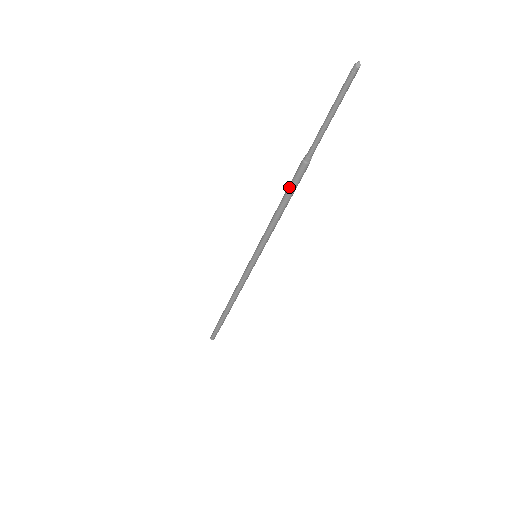
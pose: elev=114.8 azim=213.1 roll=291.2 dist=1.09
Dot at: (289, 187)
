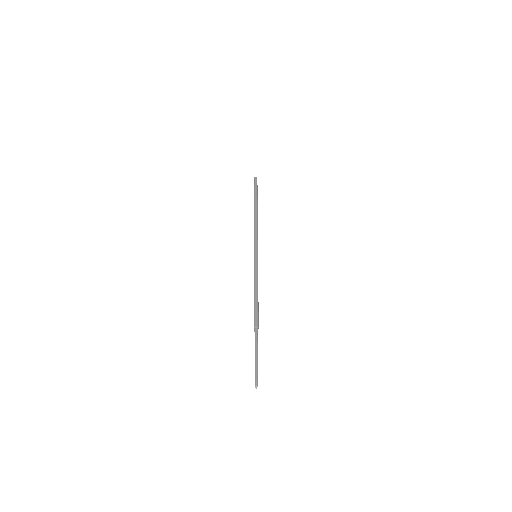
Dot at: occluded
